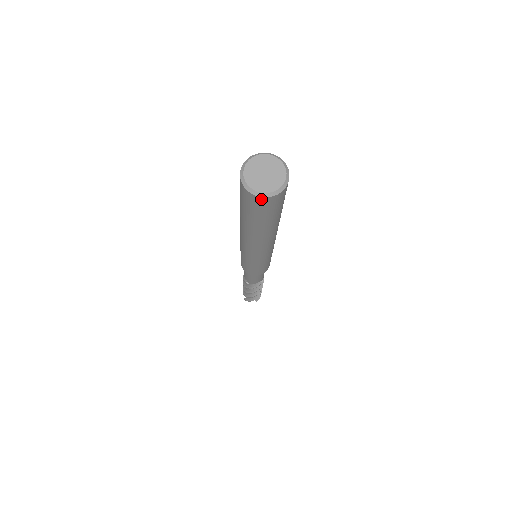
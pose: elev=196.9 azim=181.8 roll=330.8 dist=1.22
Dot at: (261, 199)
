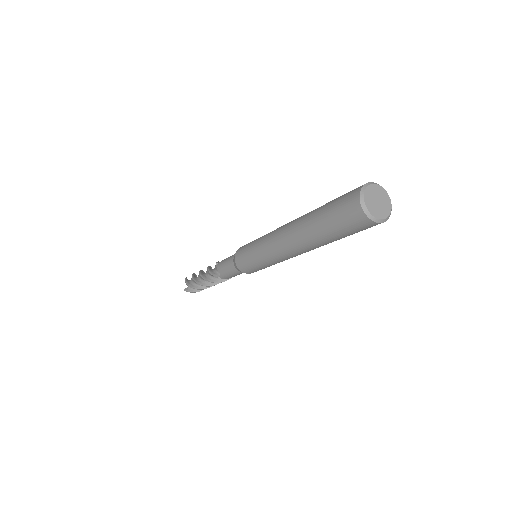
Dot at: (373, 224)
